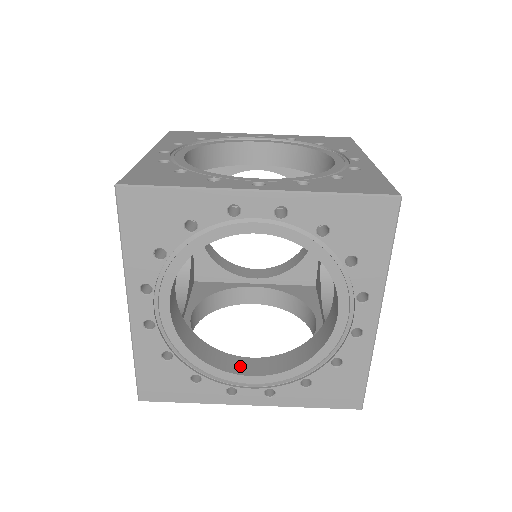
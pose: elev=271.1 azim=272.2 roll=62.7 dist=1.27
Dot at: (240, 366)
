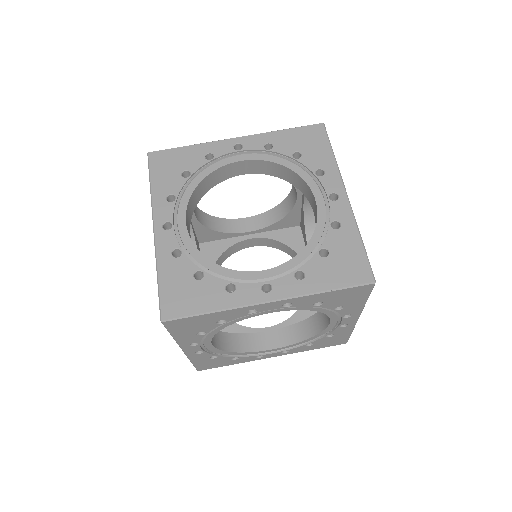
Dot at: (262, 342)
